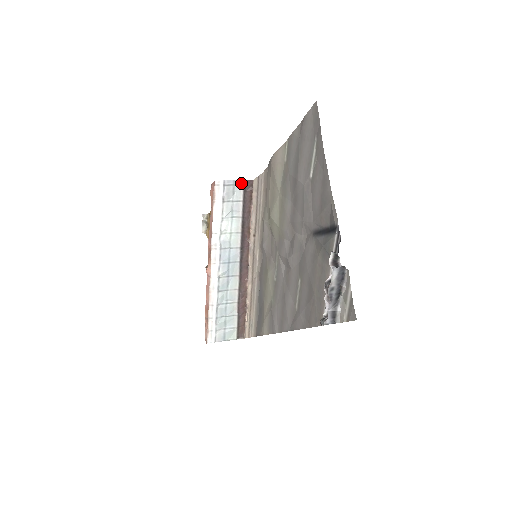
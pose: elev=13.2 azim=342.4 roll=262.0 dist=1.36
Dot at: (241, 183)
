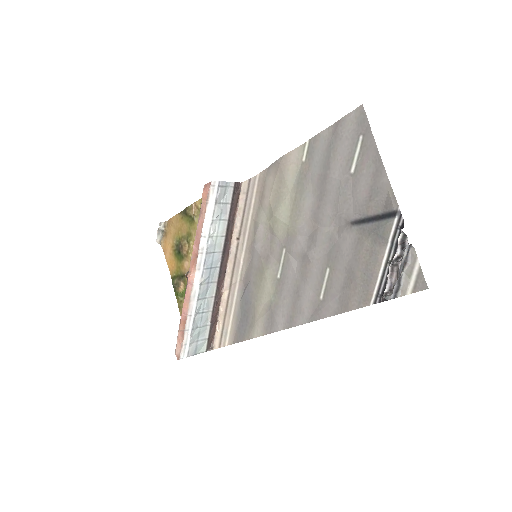
Dot at: (232, 185)
